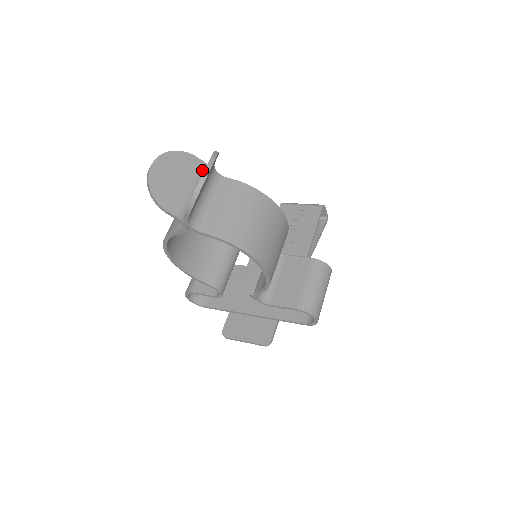
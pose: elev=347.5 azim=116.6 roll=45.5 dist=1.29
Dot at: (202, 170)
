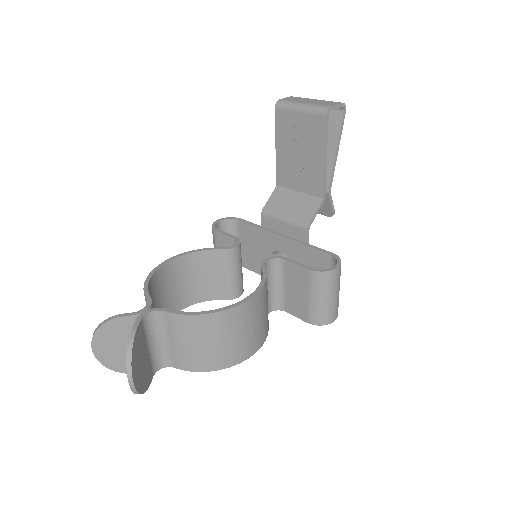
Dot at: occluded
